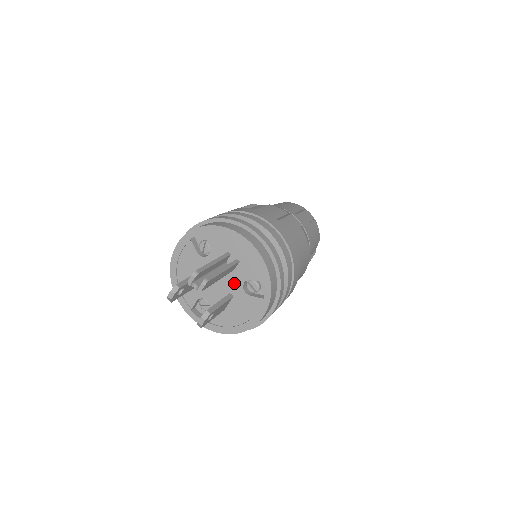
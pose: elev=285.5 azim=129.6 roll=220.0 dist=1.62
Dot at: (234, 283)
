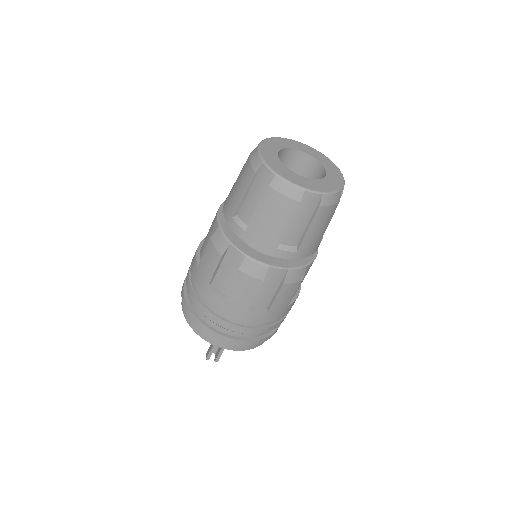
Dot at: occluded
